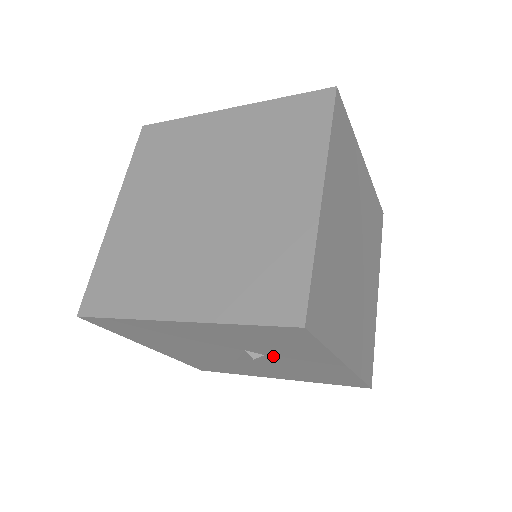
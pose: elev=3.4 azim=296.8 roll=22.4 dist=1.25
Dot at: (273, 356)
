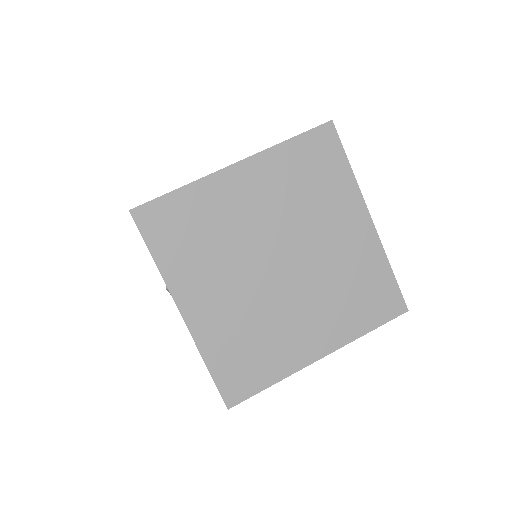
Dot at: occluded
